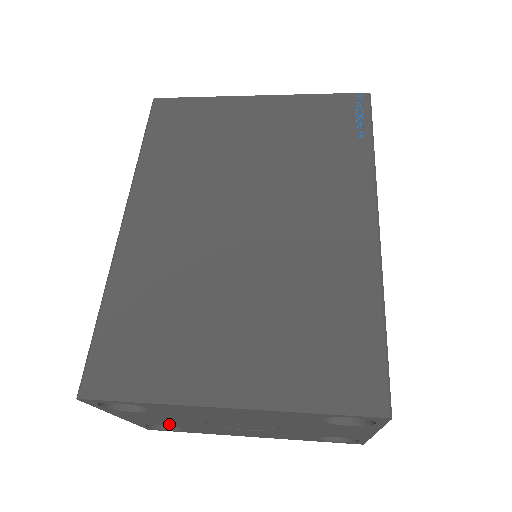
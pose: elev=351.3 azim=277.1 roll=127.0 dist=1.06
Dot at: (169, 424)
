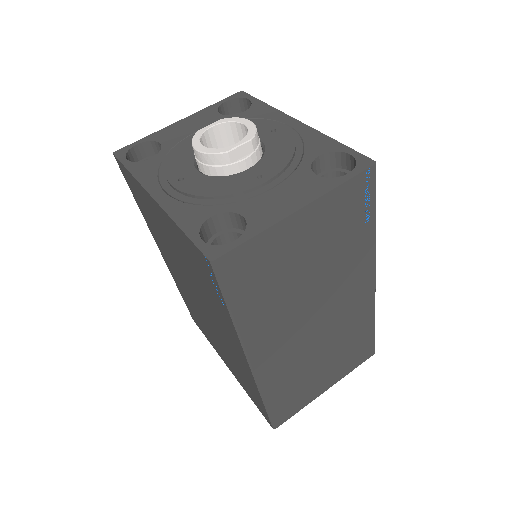
Dot at: occluded
